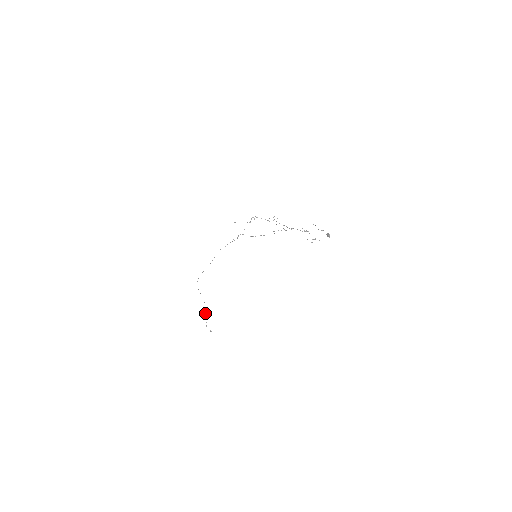
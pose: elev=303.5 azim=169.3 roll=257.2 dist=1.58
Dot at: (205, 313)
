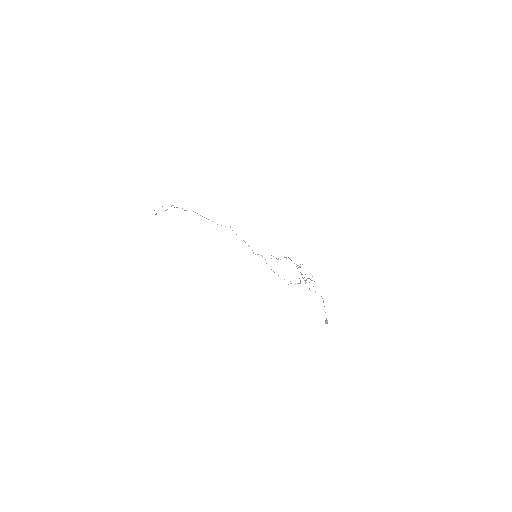
Dot at: (165, 210)
